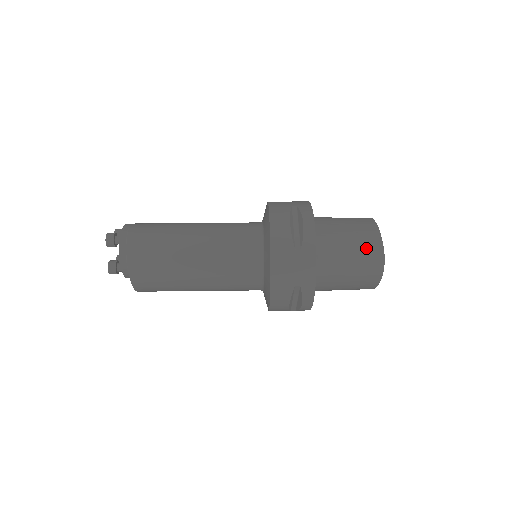
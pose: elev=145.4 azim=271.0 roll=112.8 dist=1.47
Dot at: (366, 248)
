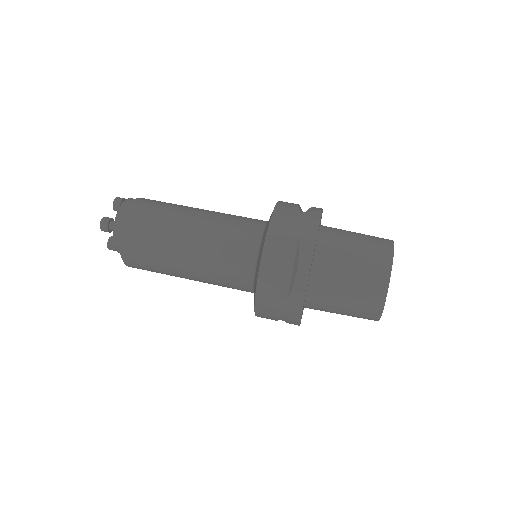
Dot at: (365, 300)
